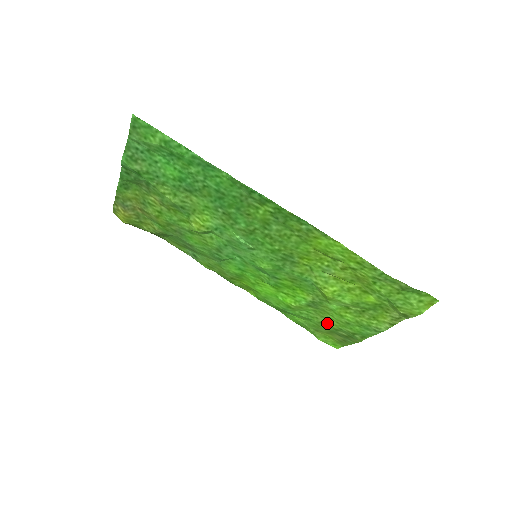
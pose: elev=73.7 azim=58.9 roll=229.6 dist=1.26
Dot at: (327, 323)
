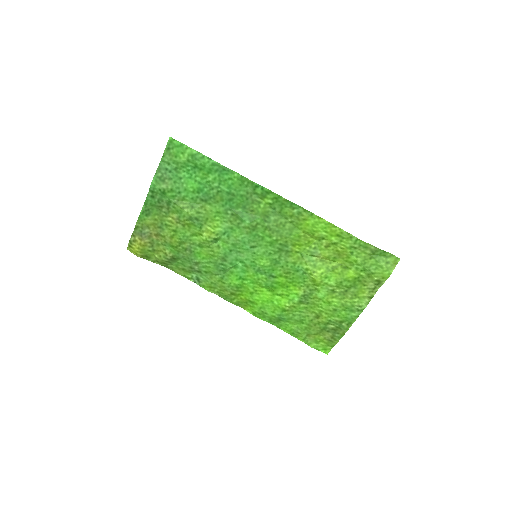
Dot at: (317, 319)
